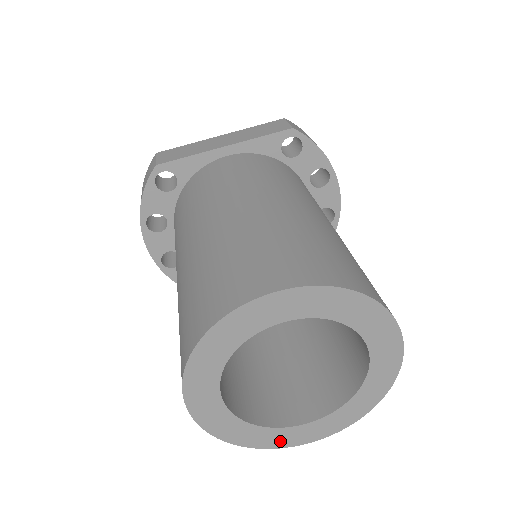
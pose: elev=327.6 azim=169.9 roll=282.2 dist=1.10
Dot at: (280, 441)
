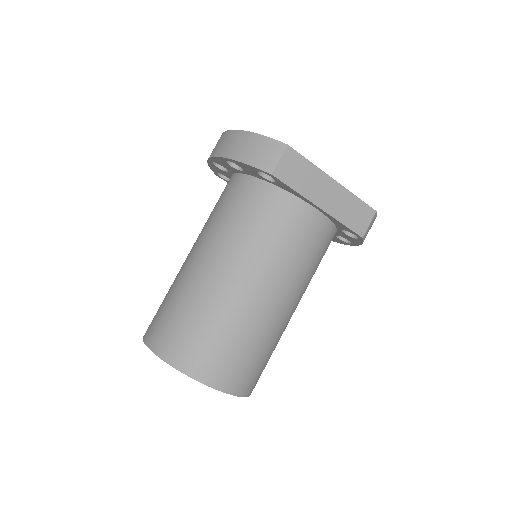
Dot at: occluded
